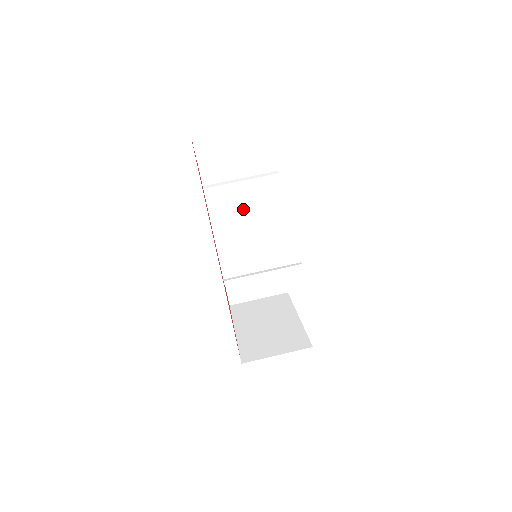
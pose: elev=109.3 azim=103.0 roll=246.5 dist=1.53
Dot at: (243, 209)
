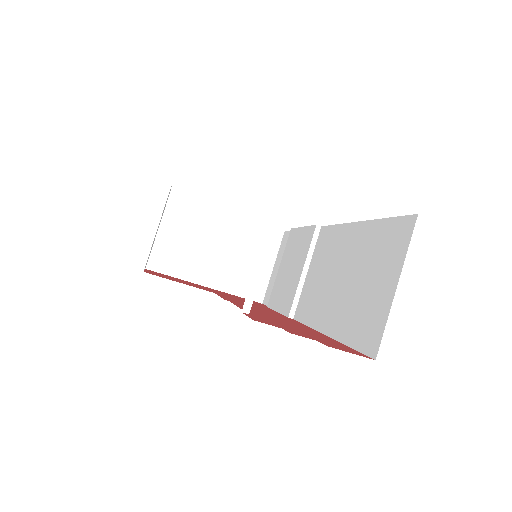
Dot at: occluded
